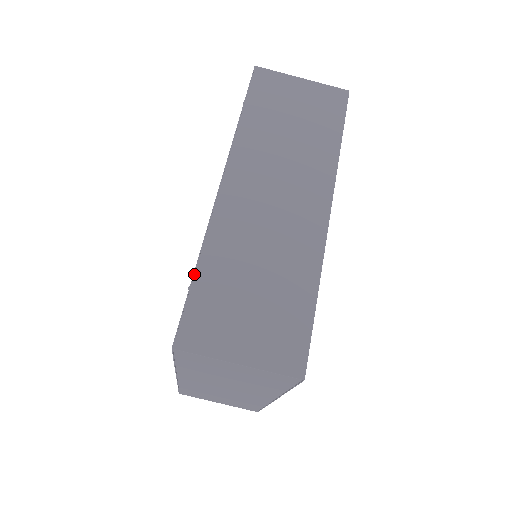
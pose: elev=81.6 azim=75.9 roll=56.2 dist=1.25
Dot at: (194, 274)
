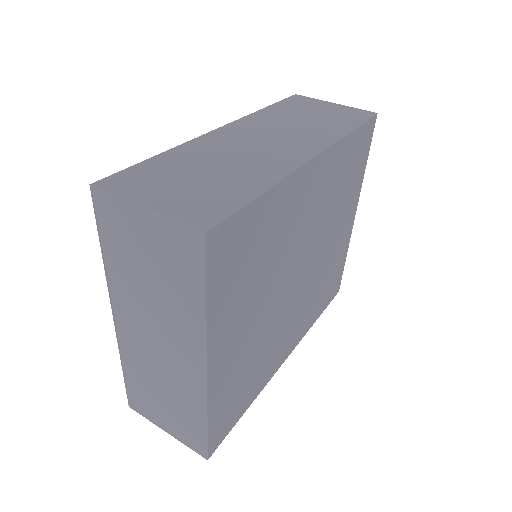
Dot at: (152, 157)
